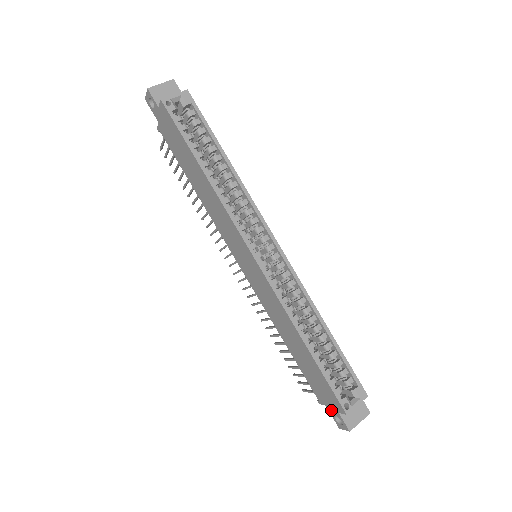
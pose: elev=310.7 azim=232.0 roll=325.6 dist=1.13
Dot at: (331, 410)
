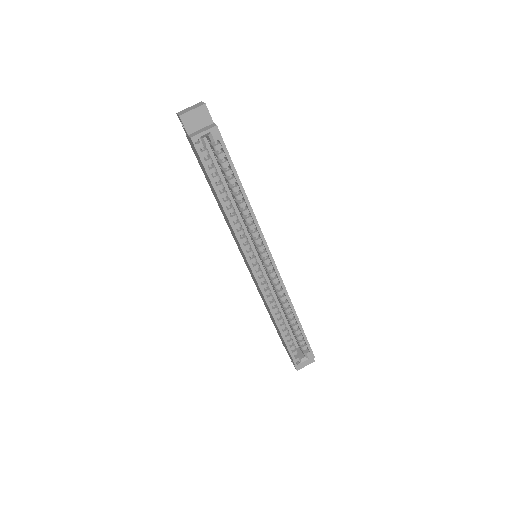
Dot at: occluded
